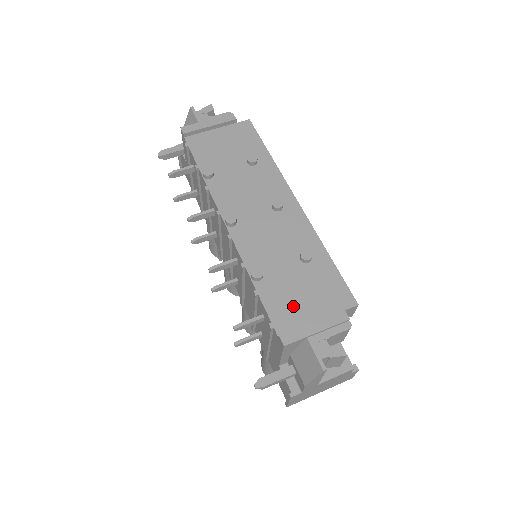
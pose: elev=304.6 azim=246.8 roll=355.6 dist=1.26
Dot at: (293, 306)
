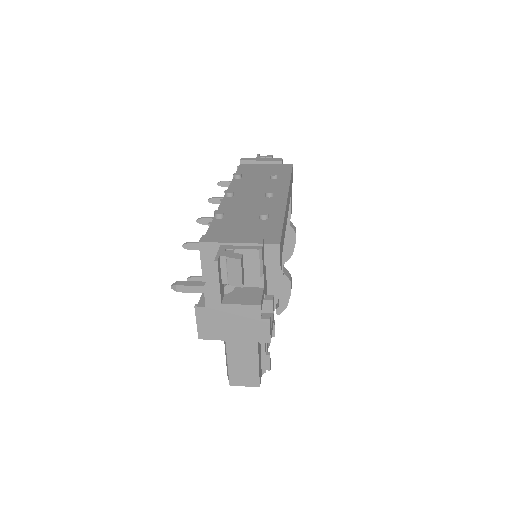
Dot at: (229, 233)
